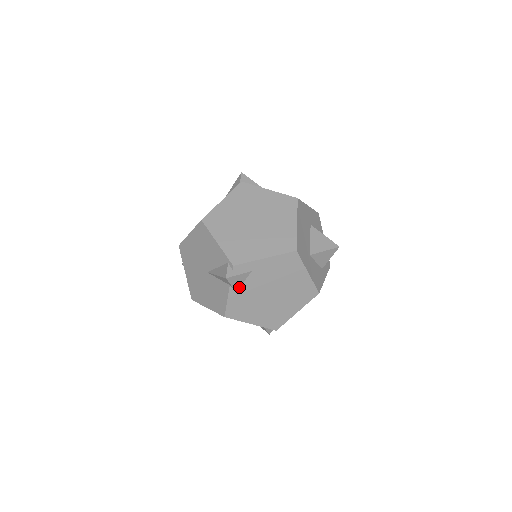
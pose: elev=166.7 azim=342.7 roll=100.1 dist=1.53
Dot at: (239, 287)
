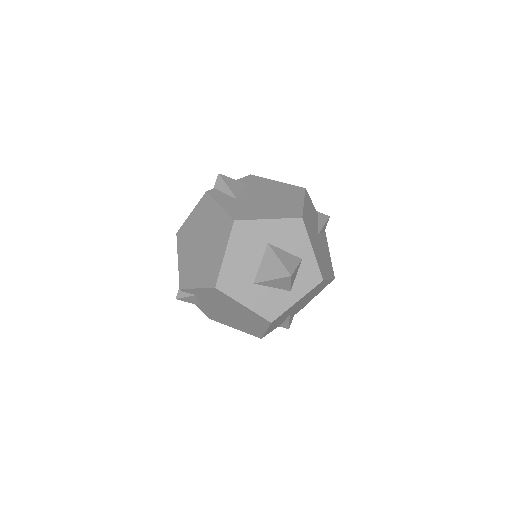
Dot at: (199, 303)
